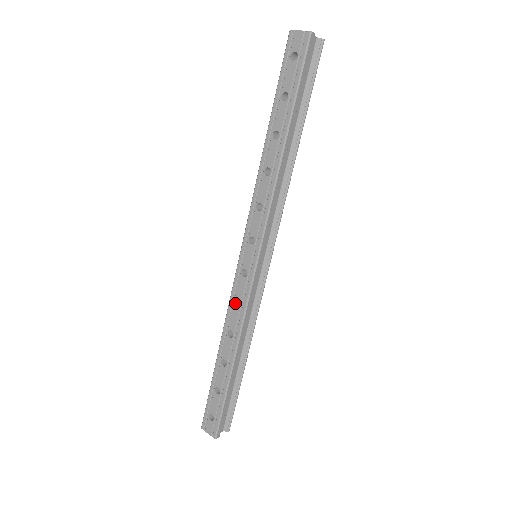
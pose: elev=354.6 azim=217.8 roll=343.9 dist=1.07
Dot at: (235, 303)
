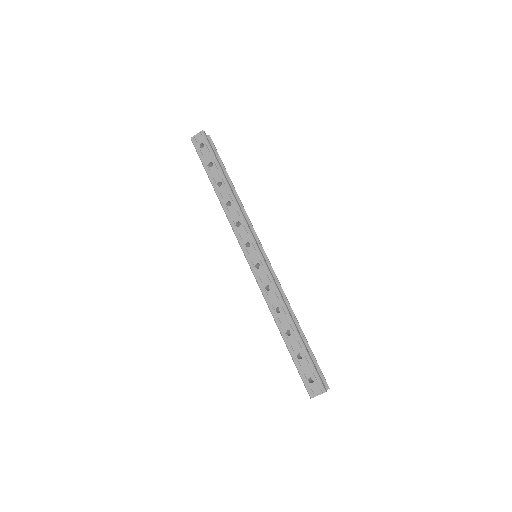
Dot at: (266, 290)
